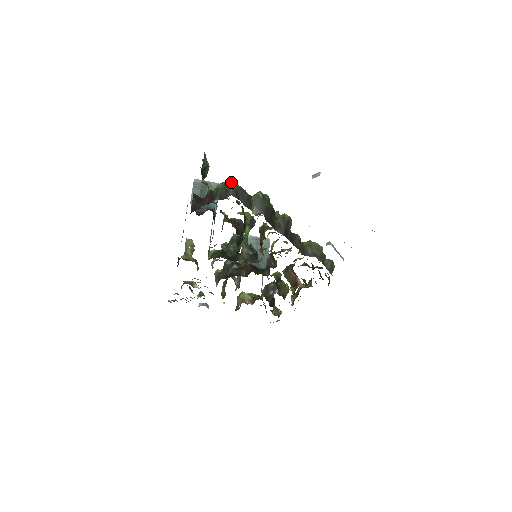
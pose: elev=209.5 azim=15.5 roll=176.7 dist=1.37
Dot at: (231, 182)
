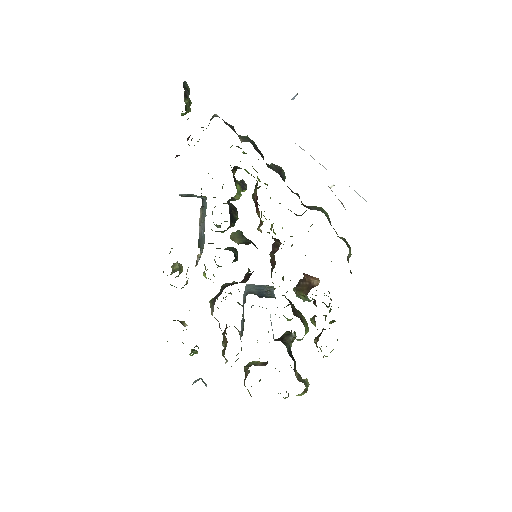
Dot at: (214, 114)
